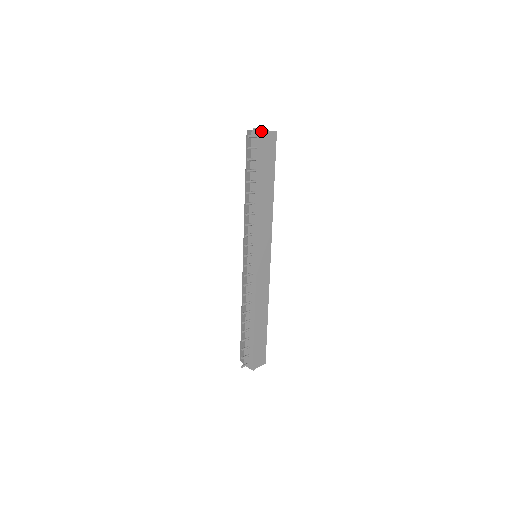
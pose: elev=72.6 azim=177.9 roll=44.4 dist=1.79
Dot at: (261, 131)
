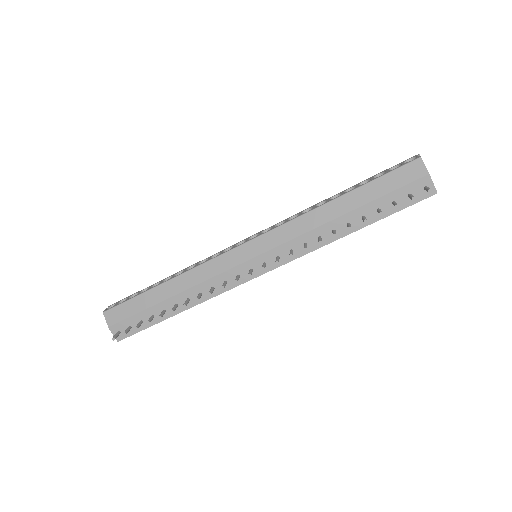
Dot at: occluded
